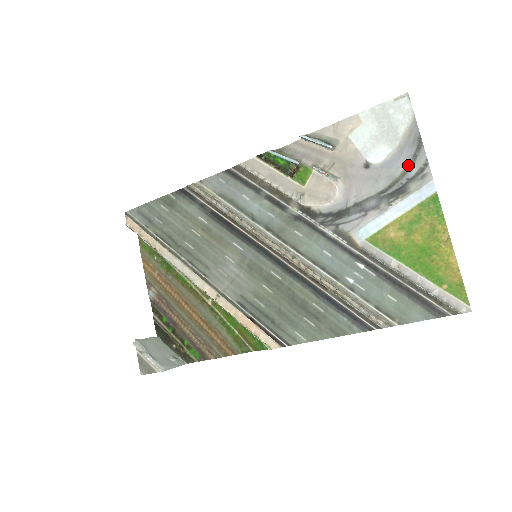
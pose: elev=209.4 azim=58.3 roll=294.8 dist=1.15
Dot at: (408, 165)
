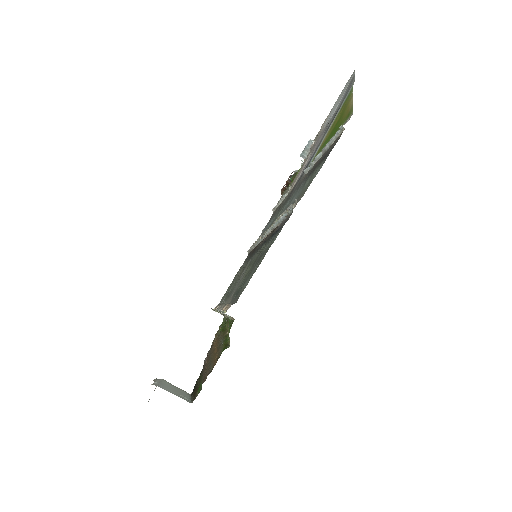
Dot at: occluded
